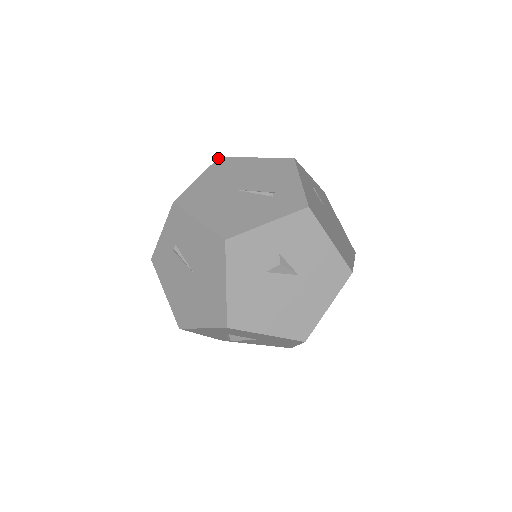
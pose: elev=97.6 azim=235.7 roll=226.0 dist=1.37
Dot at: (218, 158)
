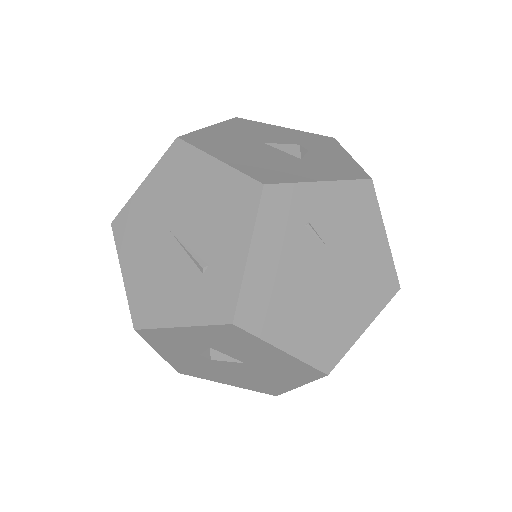
Dot at: (175, 139)
